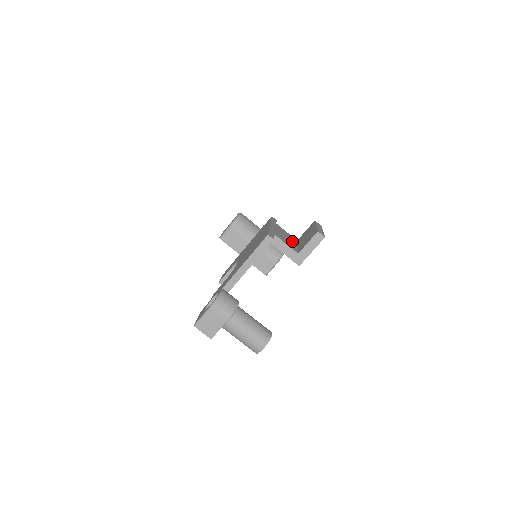
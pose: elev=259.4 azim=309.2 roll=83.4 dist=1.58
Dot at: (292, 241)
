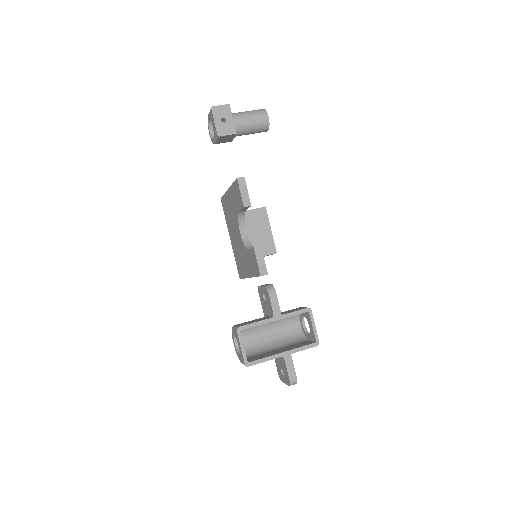
Dot at: occluded
